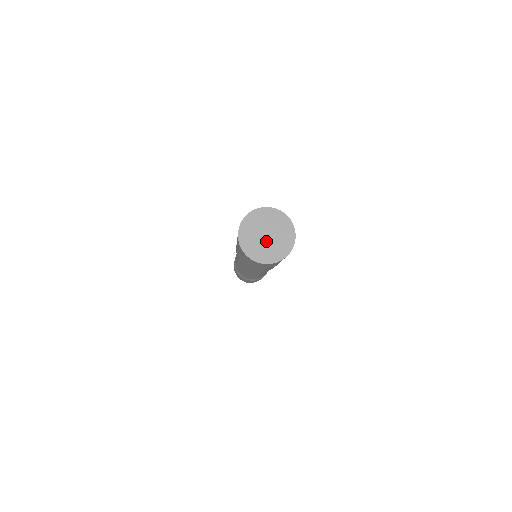
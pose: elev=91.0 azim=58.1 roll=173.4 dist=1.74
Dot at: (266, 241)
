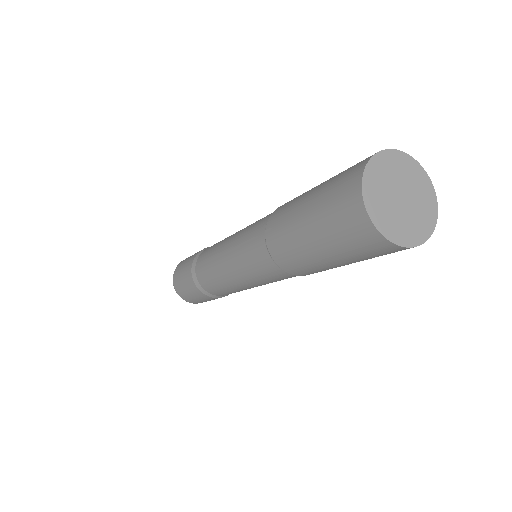
Dot at: (395, 200)
